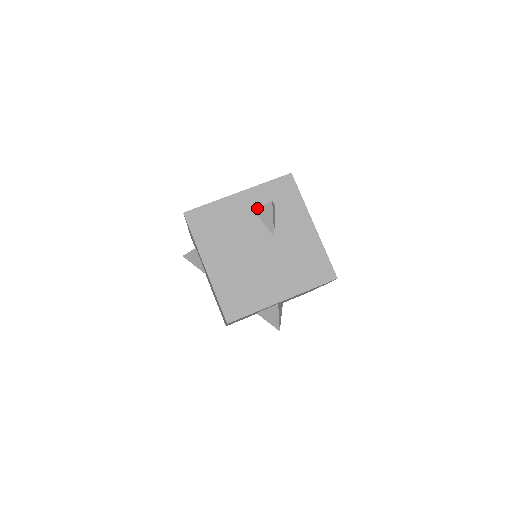
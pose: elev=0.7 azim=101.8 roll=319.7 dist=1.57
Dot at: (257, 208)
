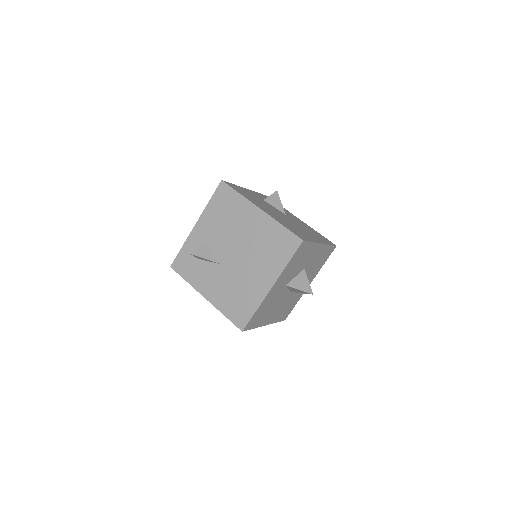
Dot at: (264, 199)
